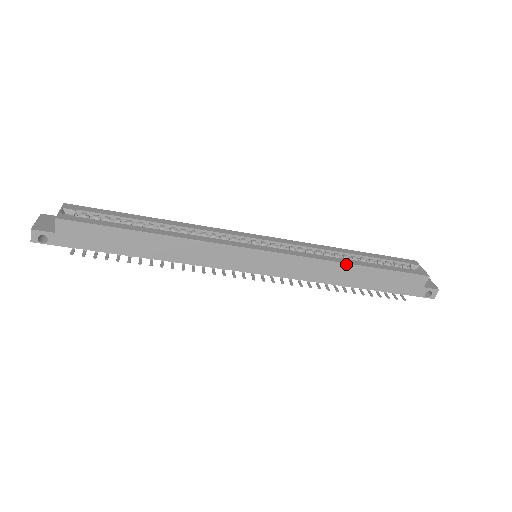
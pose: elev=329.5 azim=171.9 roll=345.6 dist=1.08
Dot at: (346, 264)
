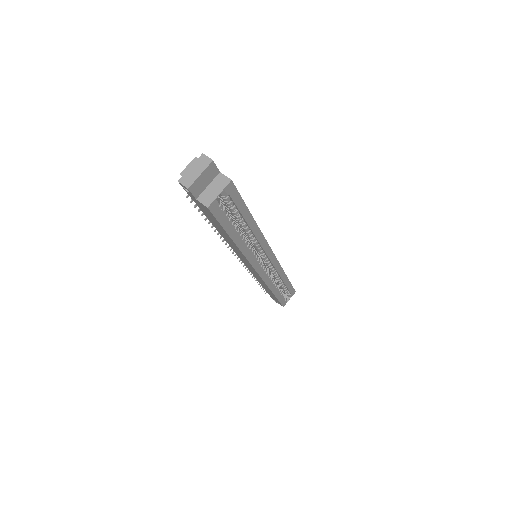
Dot at: (271, 291)
